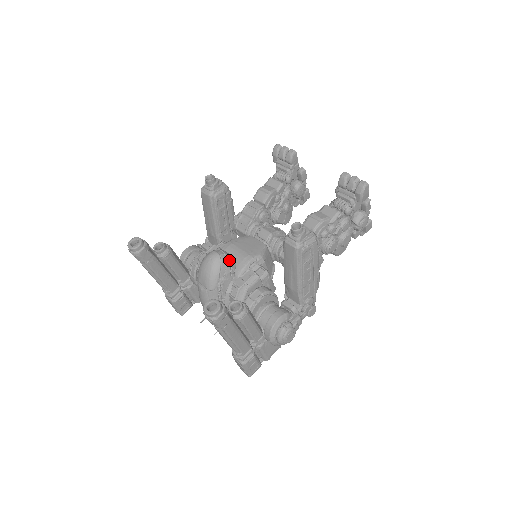
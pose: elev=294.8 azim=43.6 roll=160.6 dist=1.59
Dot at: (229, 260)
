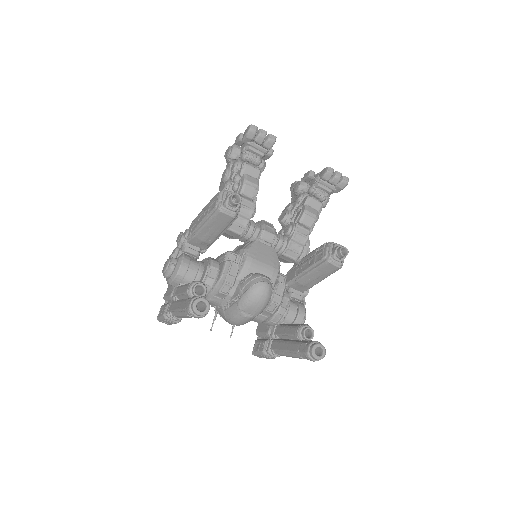
Dot at: (272, 284)
